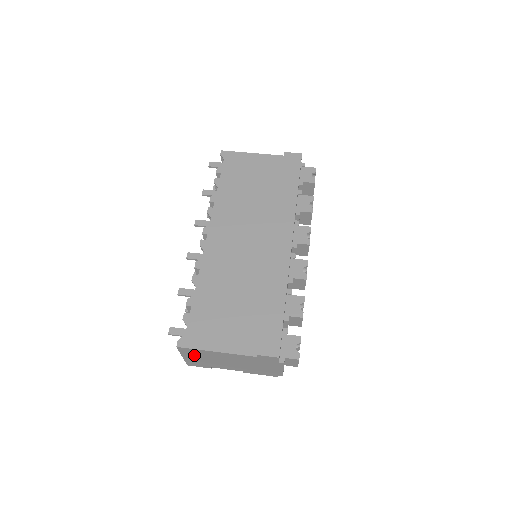
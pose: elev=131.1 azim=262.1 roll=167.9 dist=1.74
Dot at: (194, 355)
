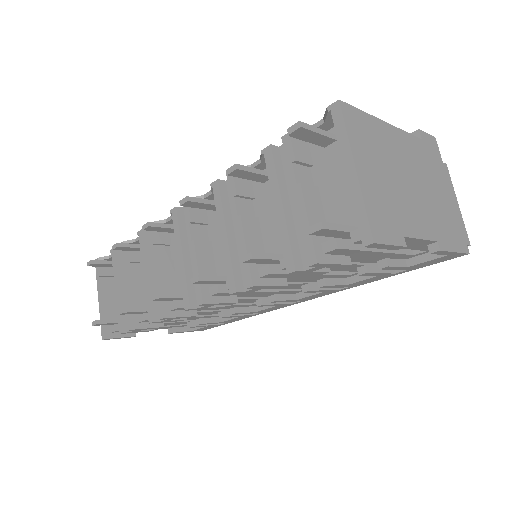
Dot at: (367, 152)
